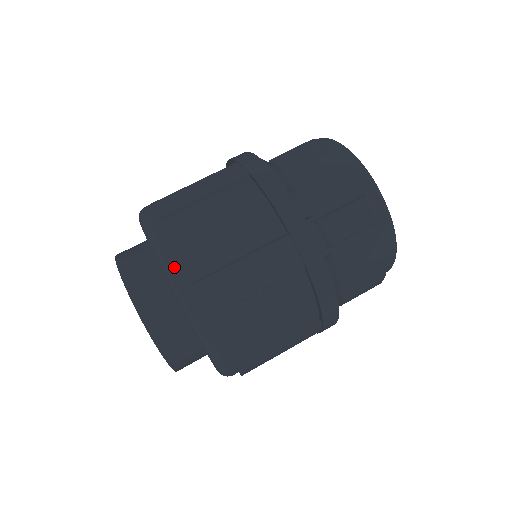
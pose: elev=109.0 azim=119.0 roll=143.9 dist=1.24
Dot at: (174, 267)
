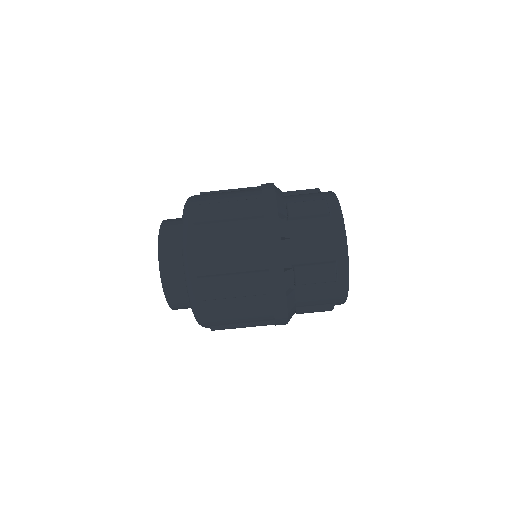
Dot at: (190, 262)
